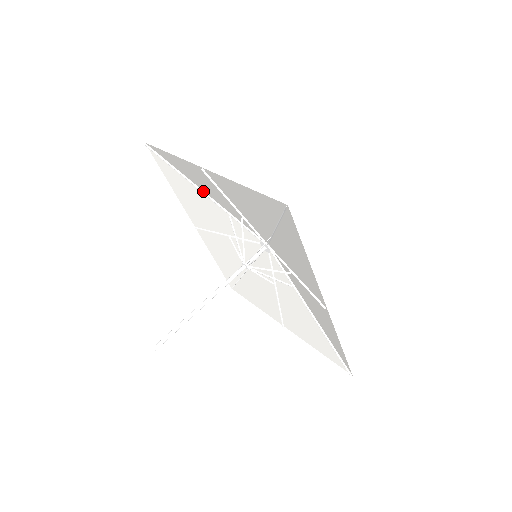
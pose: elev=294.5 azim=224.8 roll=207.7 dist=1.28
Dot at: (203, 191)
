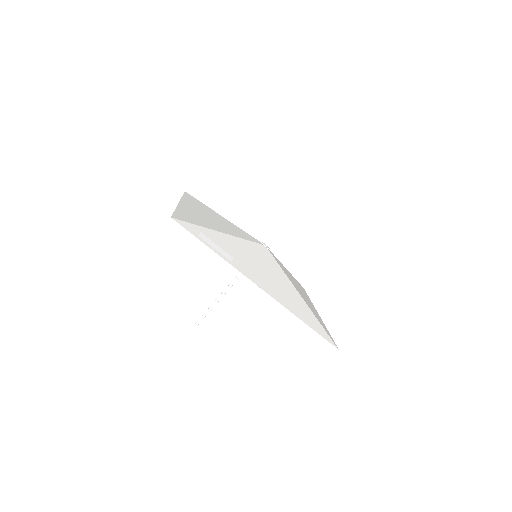
Dot at: (220, 215)
